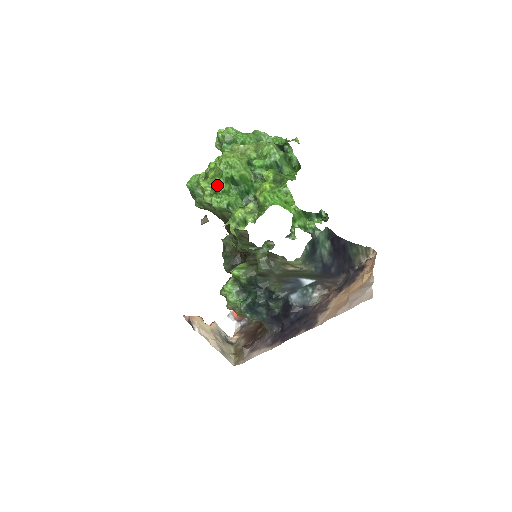
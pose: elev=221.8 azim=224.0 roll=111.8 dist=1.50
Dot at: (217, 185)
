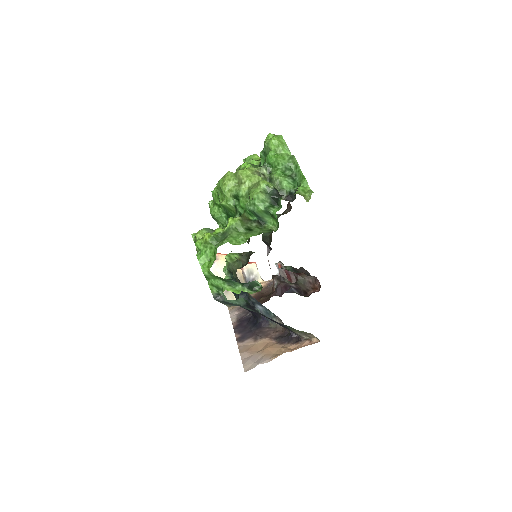
Dot at: (213, 196)
